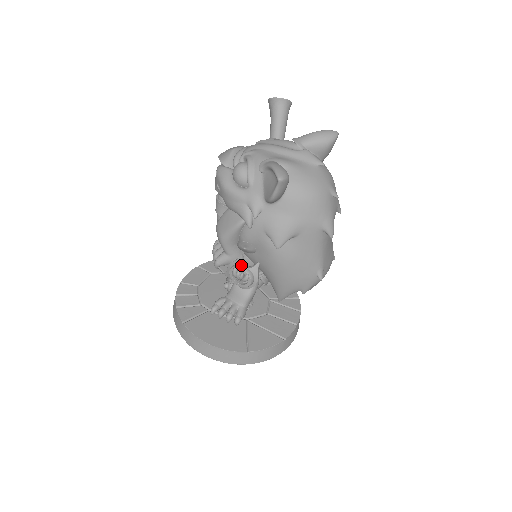
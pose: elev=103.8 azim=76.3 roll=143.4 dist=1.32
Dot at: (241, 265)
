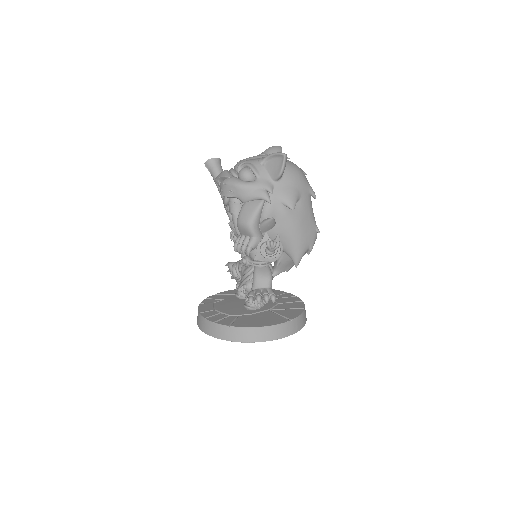
Dot at: occluded
